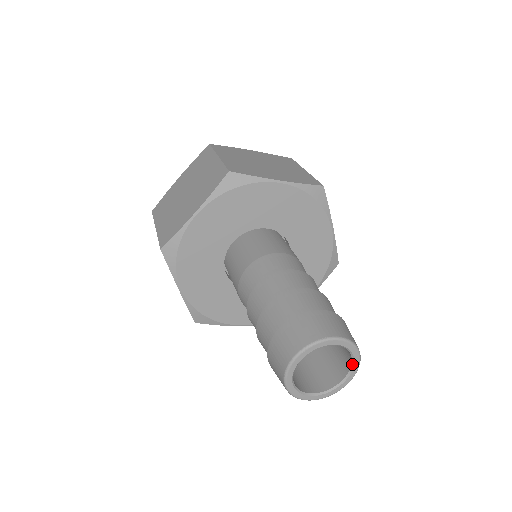
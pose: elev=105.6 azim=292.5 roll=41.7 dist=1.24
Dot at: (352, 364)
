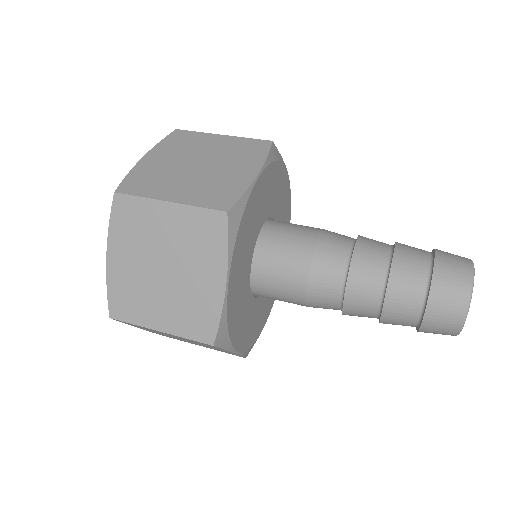
Dot at: occluded
